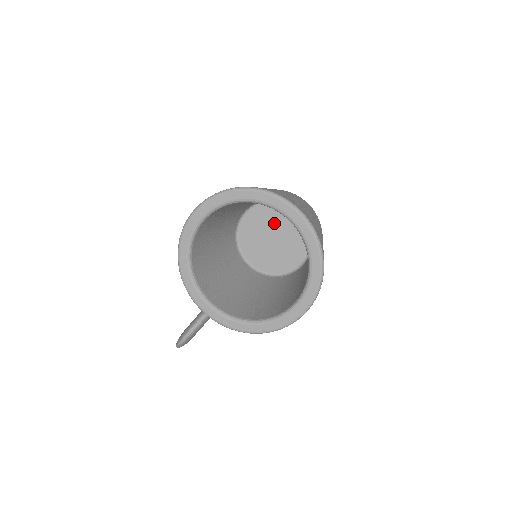
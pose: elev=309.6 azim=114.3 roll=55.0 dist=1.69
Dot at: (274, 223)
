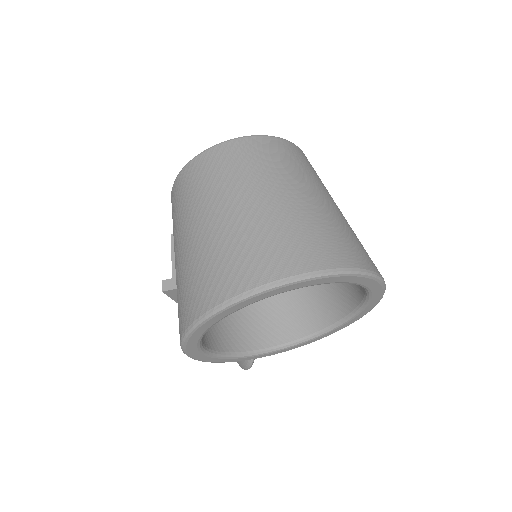
Dot at: occluded
